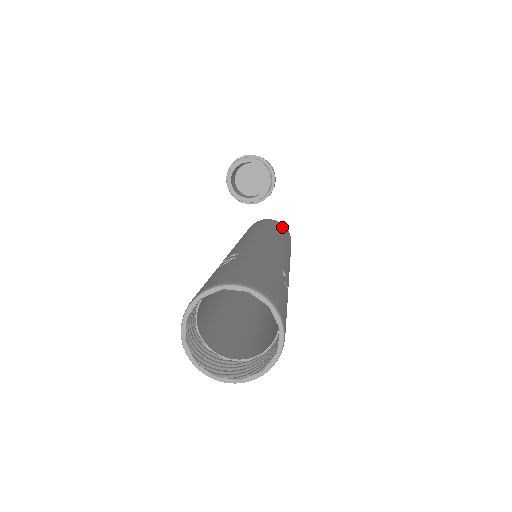
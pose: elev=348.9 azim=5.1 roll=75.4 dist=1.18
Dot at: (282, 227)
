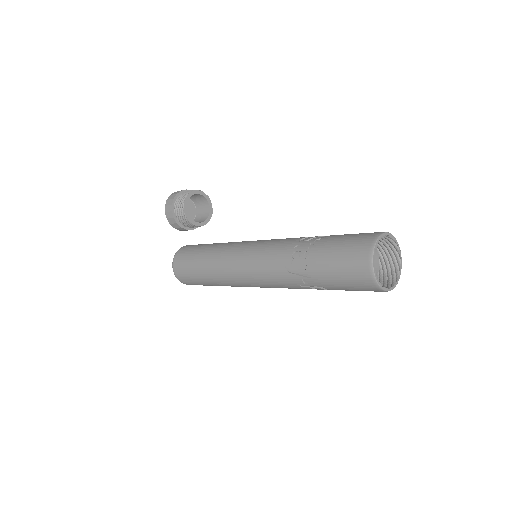
Dot at: occluded
